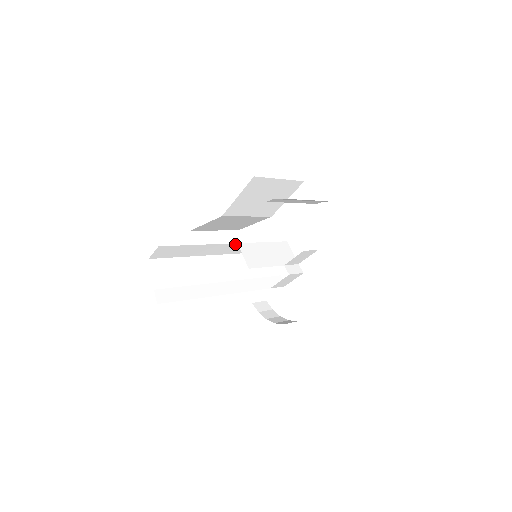
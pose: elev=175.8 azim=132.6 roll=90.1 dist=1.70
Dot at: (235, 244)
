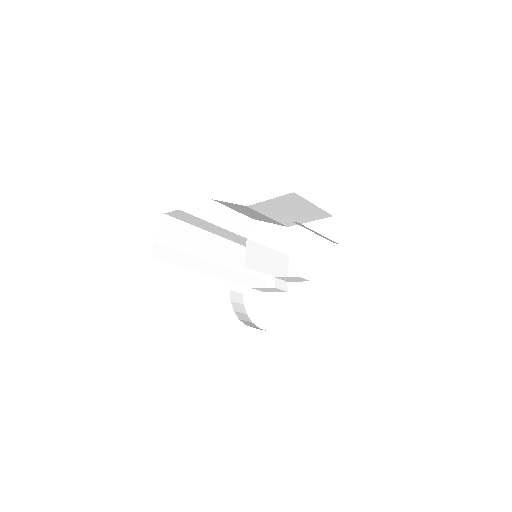
Dot at: (244, 238)
